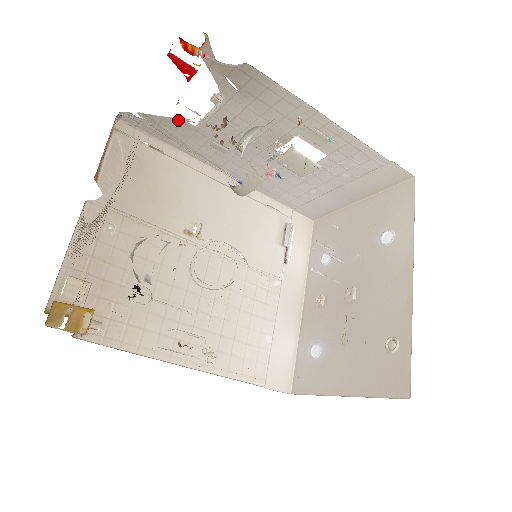
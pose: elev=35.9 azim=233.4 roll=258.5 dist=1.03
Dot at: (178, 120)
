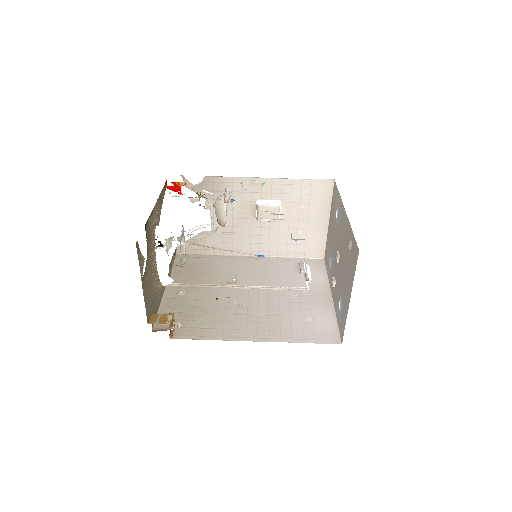
Dot at: occluded
